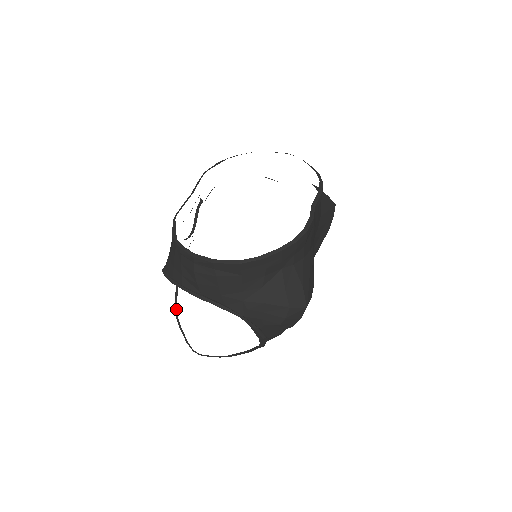
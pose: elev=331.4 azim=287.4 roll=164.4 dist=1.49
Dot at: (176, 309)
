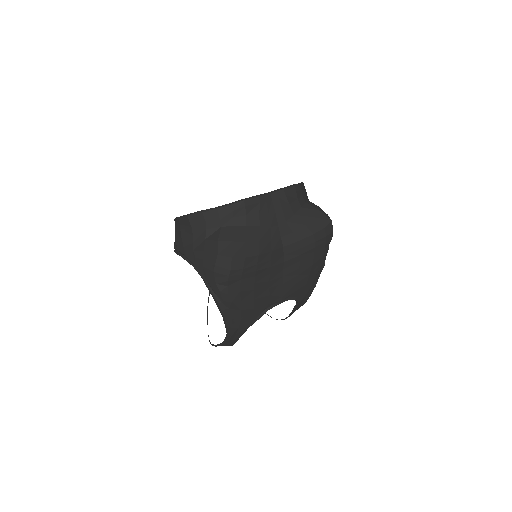
Dot at: occluded
